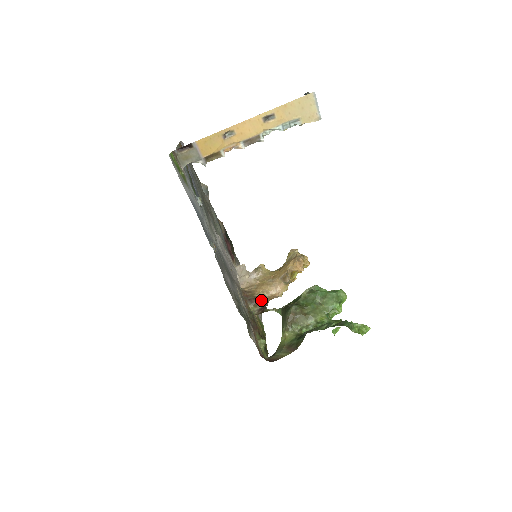
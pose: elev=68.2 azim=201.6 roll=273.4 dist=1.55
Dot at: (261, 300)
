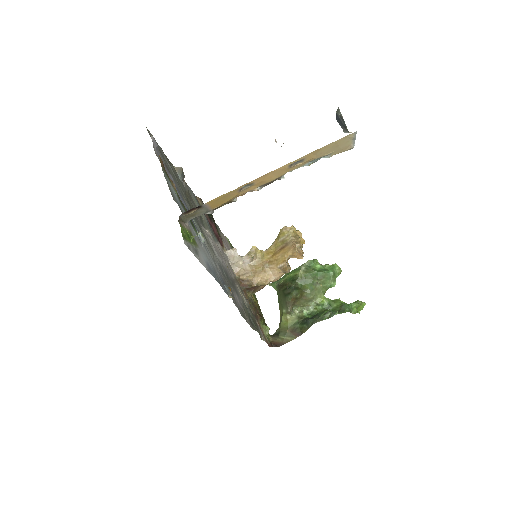
Dot at: (259, 286)
